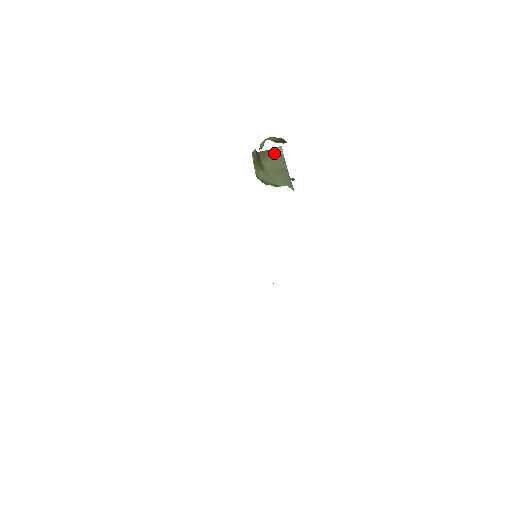
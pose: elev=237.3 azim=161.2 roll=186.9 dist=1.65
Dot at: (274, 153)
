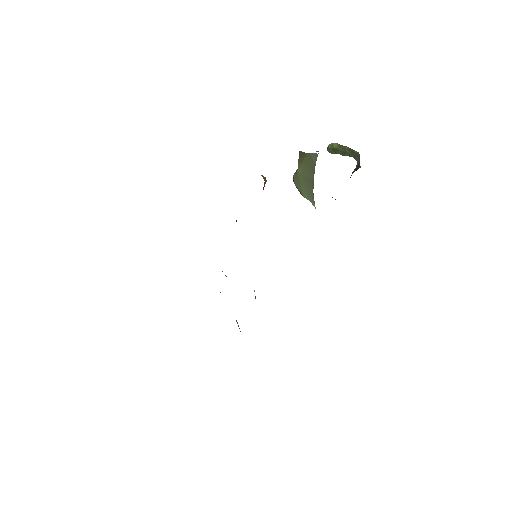
Dot at: (309, 158)
